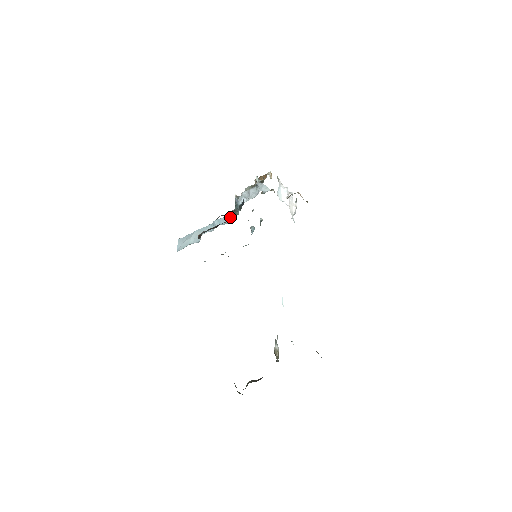
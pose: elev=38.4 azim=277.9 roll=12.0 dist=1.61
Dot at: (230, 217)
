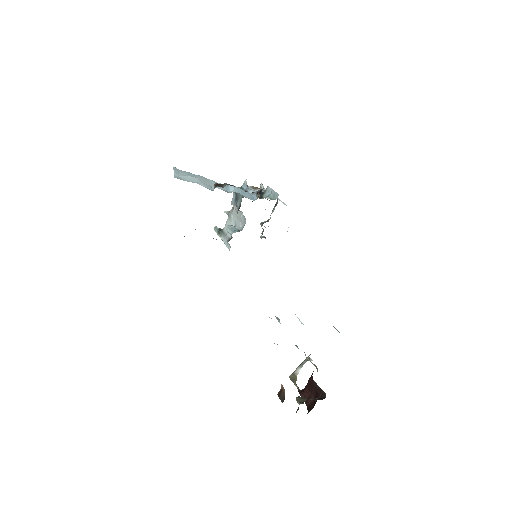
Dot at: (252, 195)
